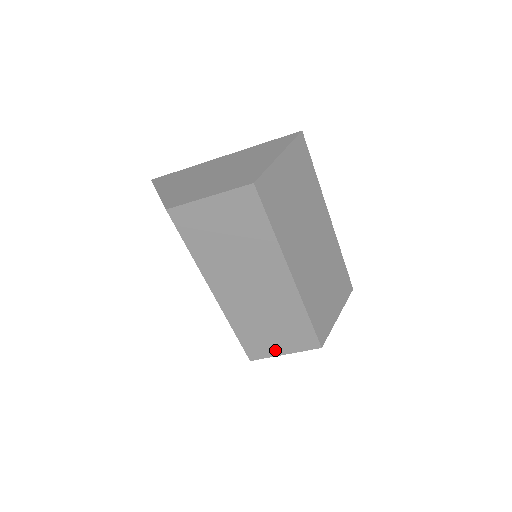
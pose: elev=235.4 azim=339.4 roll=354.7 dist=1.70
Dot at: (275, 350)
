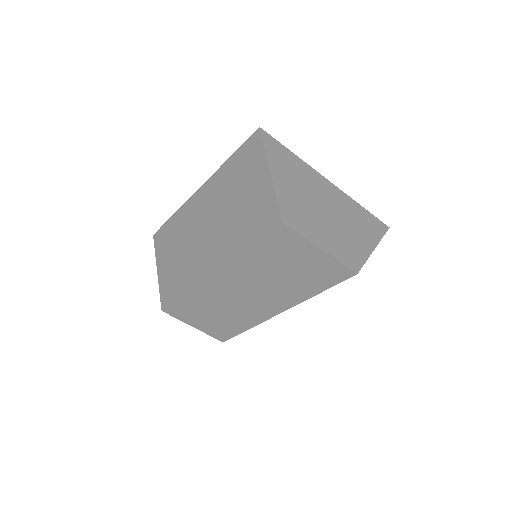
Dot at: (191, 321)
